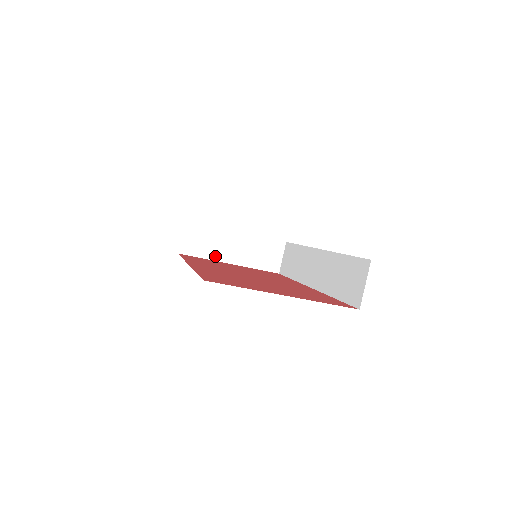
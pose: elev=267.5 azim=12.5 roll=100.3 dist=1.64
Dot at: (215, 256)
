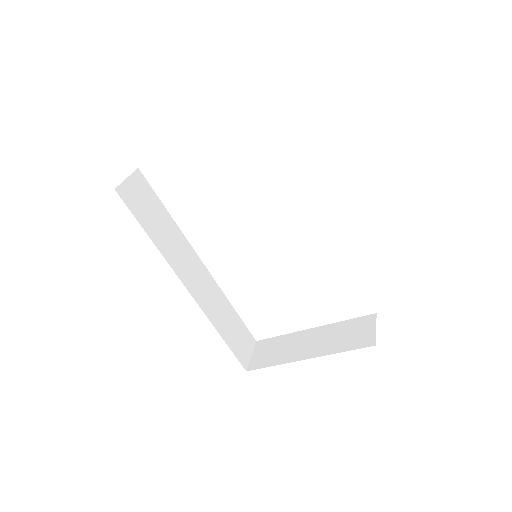
Dot at: (288, 359)
